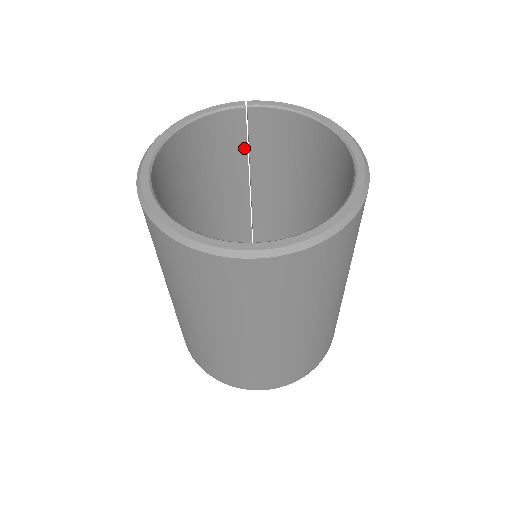
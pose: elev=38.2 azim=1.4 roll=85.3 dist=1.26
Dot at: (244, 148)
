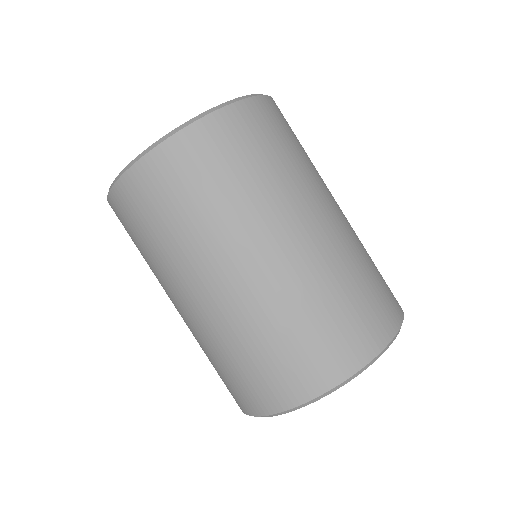
Dot at: occluded
